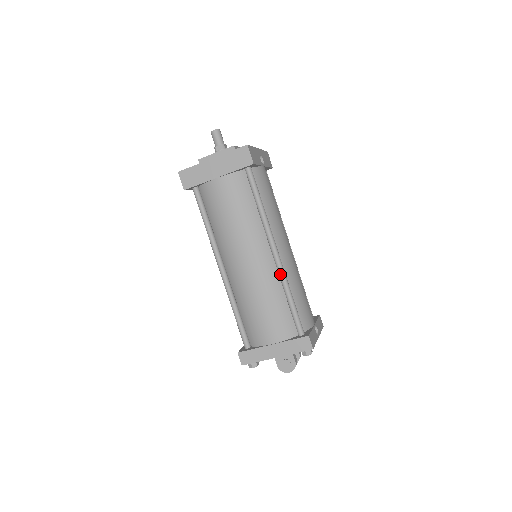
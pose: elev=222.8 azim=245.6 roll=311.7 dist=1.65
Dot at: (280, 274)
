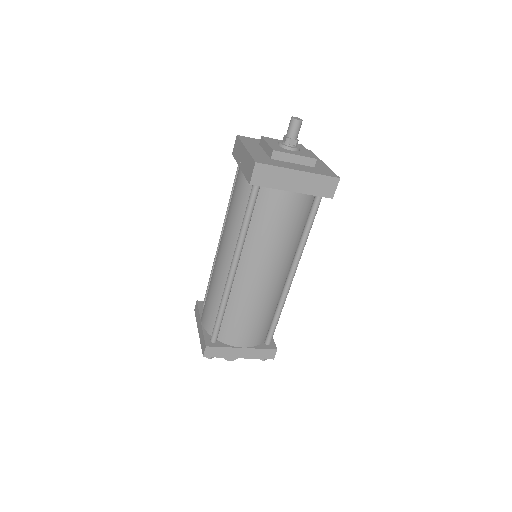
Dot at: (285, 295)
